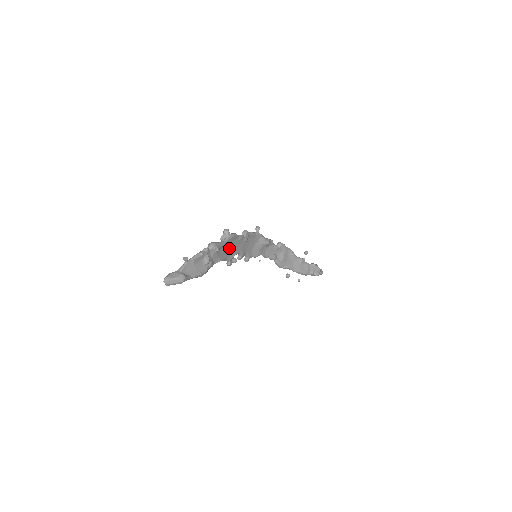
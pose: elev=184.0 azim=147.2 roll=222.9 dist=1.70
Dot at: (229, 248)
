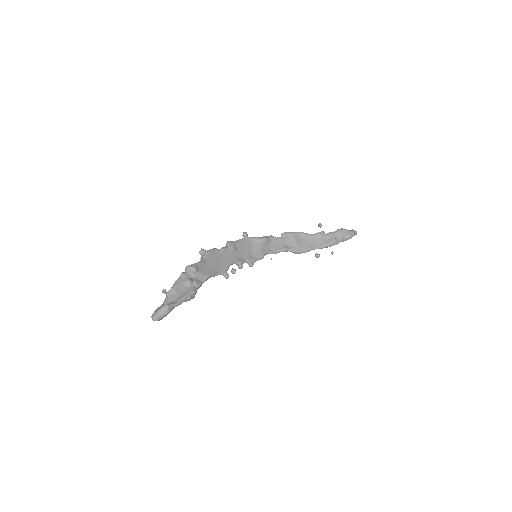
Dot at: (215, 263)
